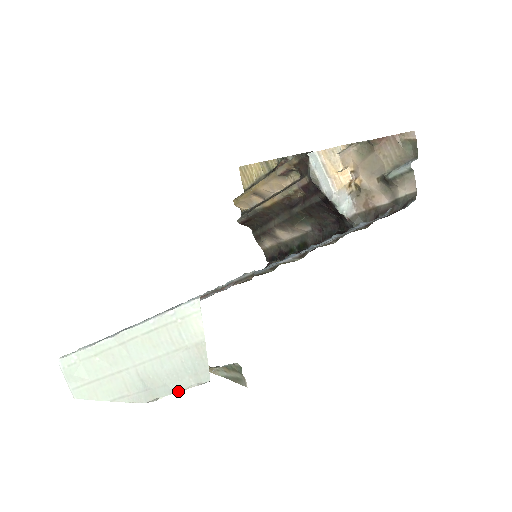
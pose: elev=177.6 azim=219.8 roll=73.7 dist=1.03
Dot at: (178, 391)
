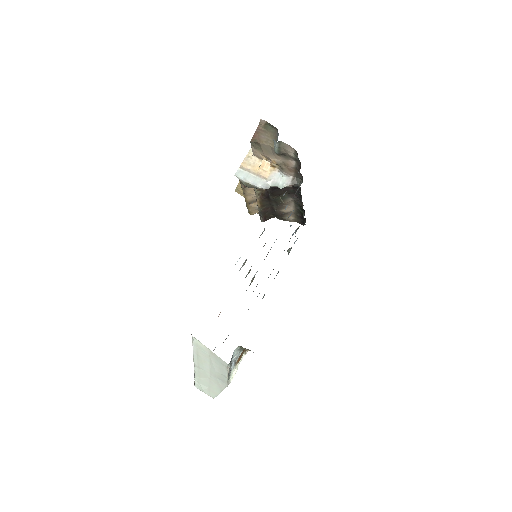
Dot at: (227, 375)
